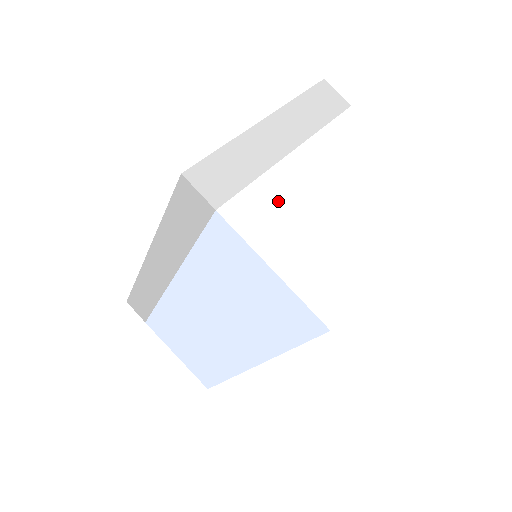
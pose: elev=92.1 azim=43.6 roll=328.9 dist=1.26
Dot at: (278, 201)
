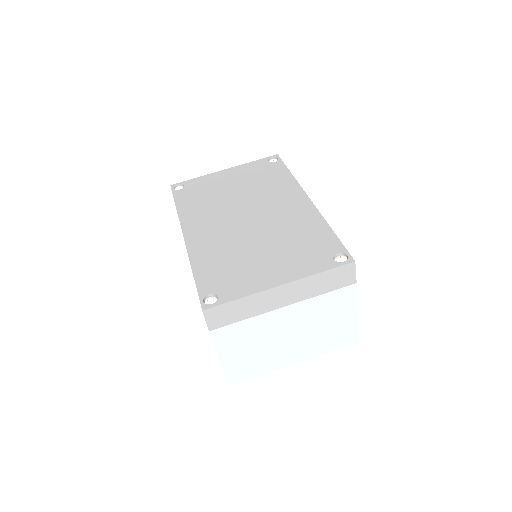
Dot at: (250, 332)
